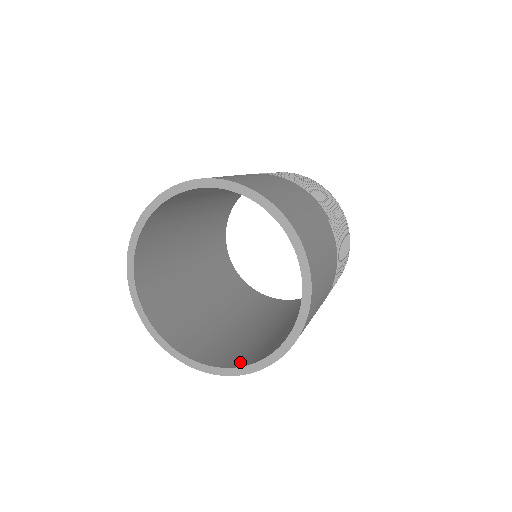
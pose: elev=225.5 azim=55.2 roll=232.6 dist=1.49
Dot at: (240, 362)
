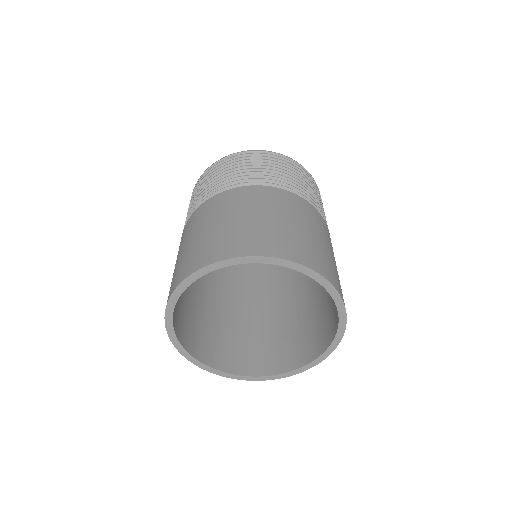
Dot at: (250, 368)
